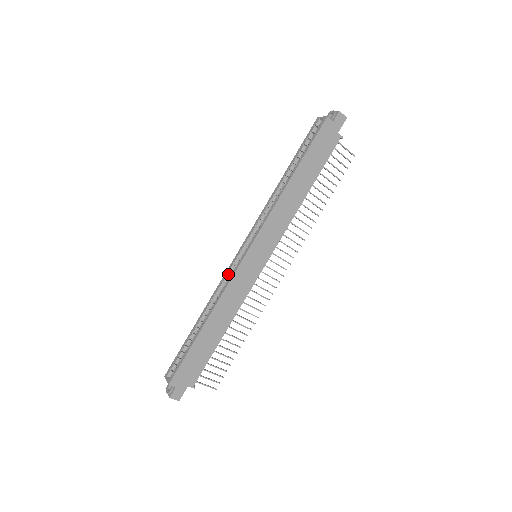
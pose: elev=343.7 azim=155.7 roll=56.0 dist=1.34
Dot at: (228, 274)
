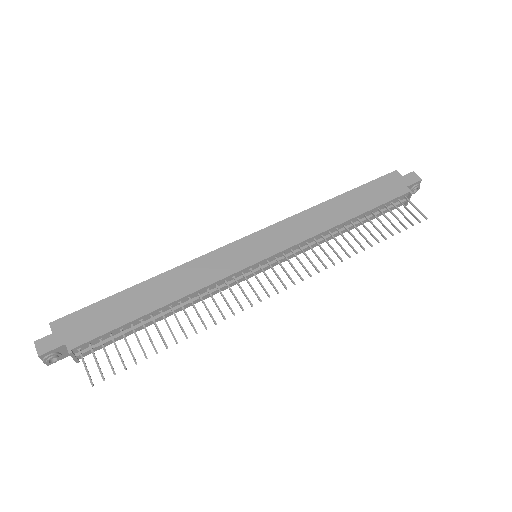
Dot at: occluded
